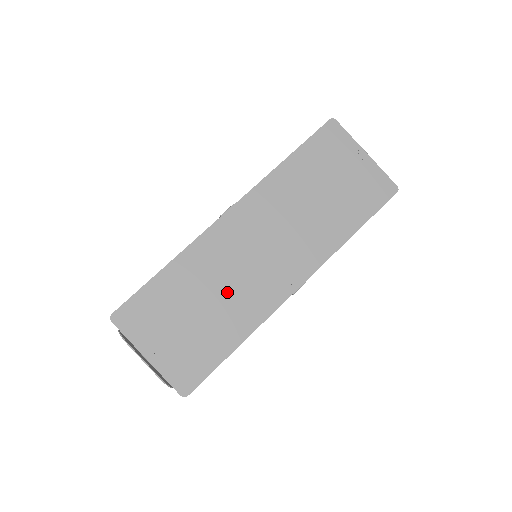
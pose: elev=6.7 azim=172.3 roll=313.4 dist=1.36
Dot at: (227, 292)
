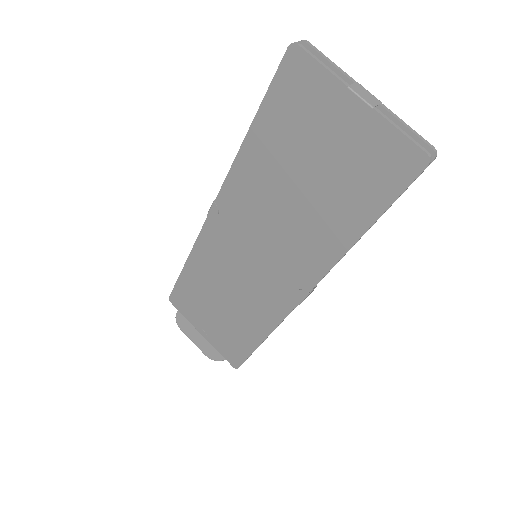
Dot at: (238, 293)
